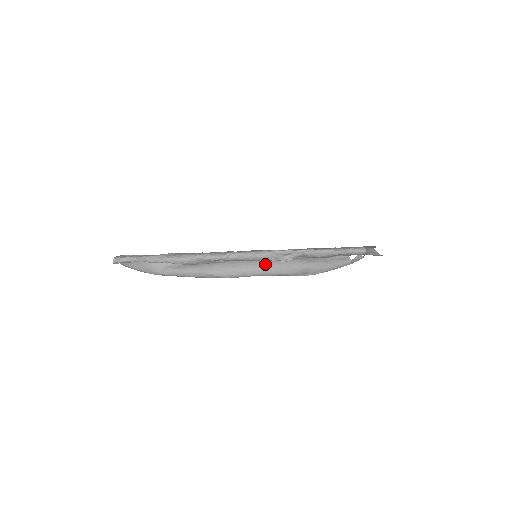
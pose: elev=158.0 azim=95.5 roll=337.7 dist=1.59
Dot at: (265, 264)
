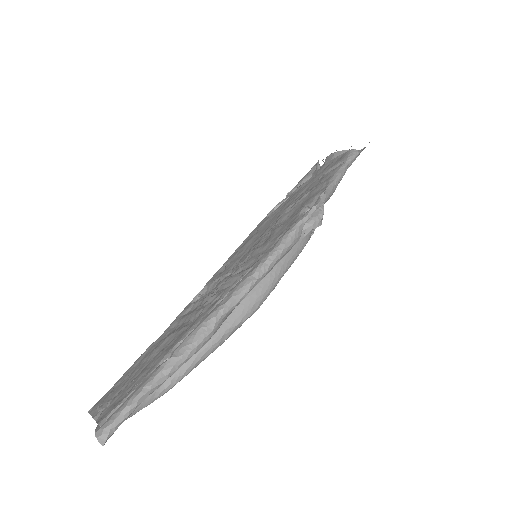
Dot at: occluded
